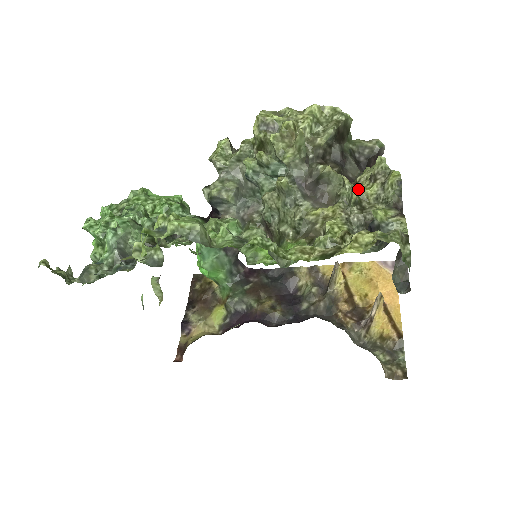
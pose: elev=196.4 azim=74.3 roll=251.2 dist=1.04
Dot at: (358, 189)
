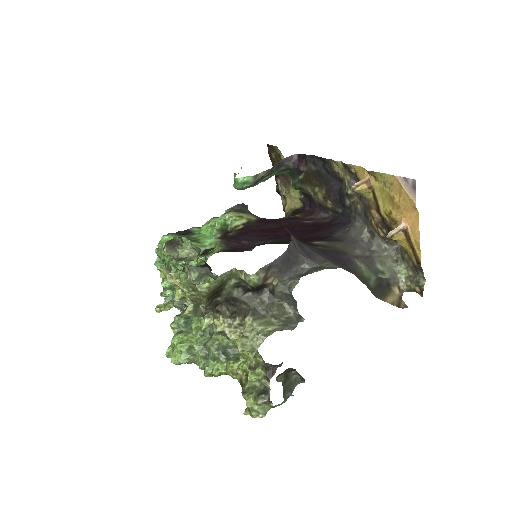
Dot at: occluded
